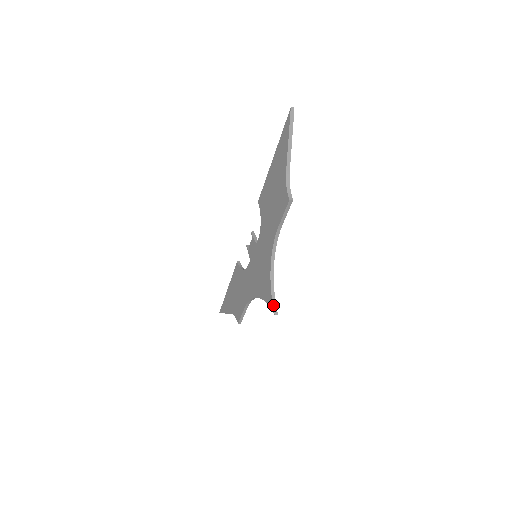
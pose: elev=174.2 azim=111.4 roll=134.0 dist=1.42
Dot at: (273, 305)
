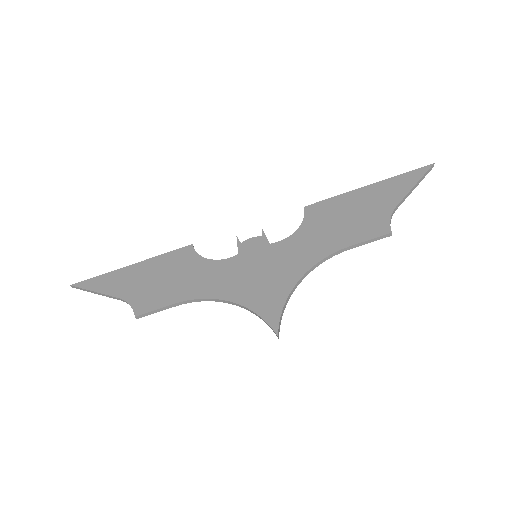
Dot at: (279, 324)
